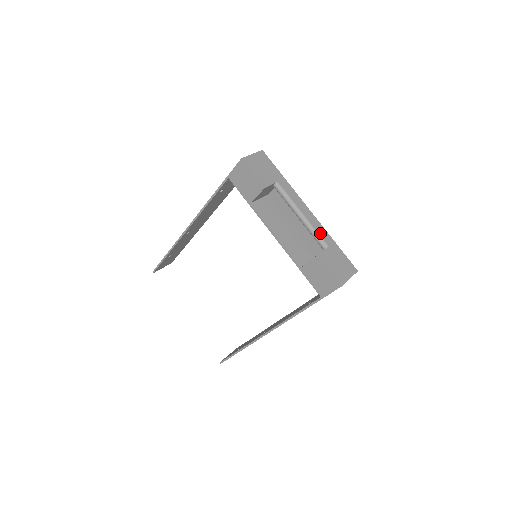
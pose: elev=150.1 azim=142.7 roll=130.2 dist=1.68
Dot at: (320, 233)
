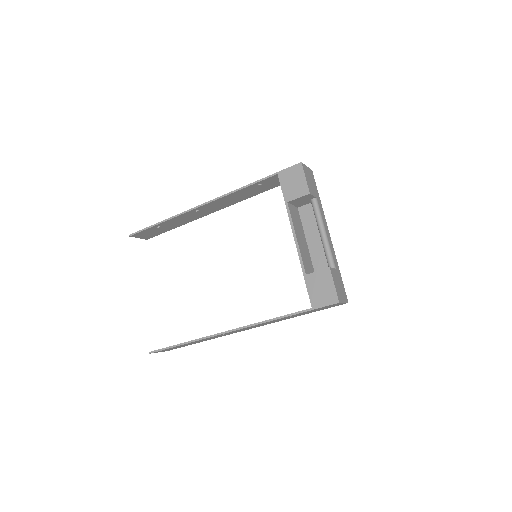
Dot at: (333, 255)
